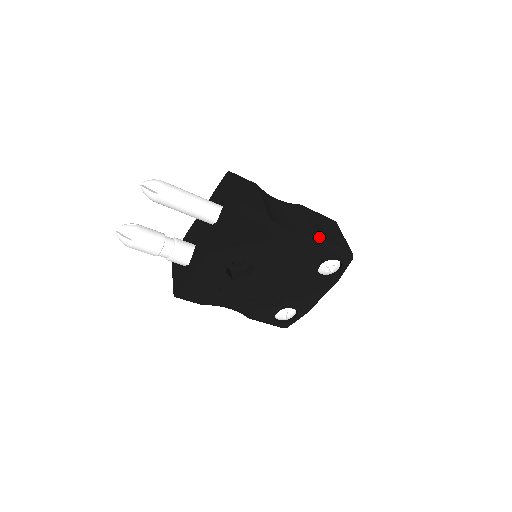
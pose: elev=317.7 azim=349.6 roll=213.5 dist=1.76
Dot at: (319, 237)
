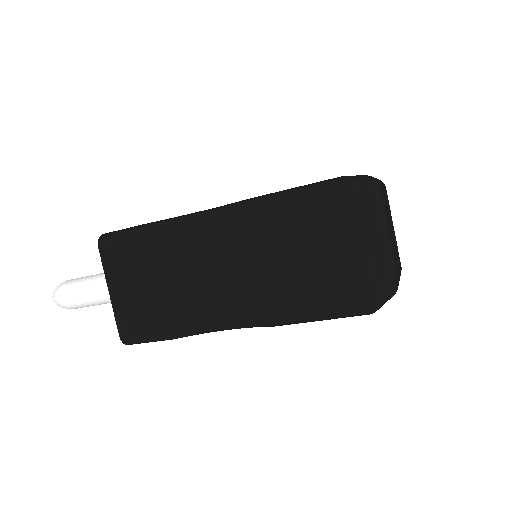
Dot at: (275, 313)
